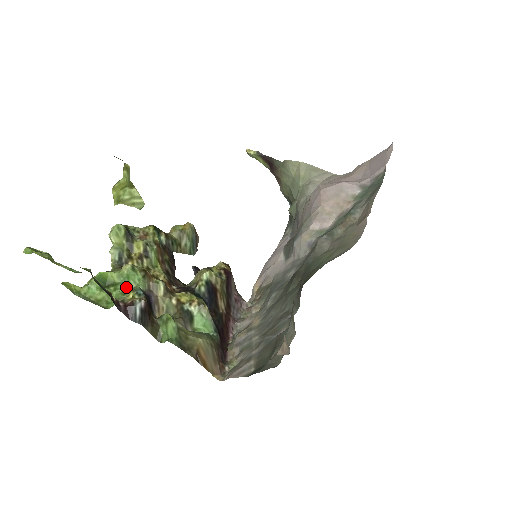
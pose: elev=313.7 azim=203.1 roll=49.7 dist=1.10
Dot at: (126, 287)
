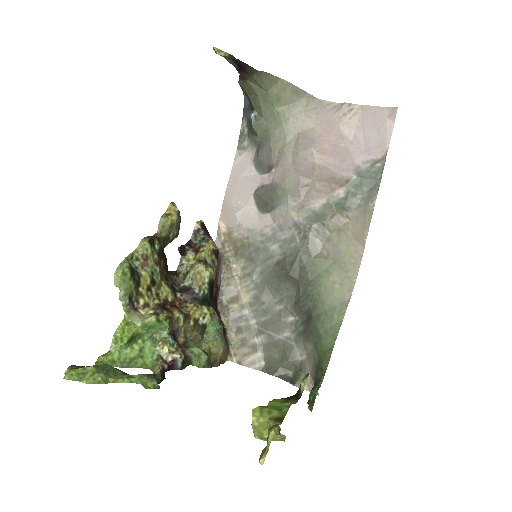
Dot at: (151, 333)
